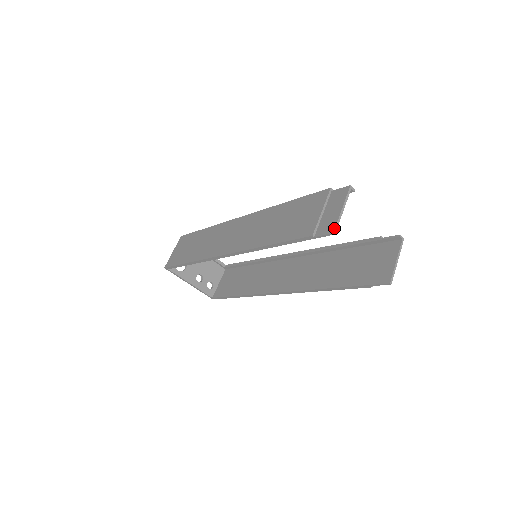
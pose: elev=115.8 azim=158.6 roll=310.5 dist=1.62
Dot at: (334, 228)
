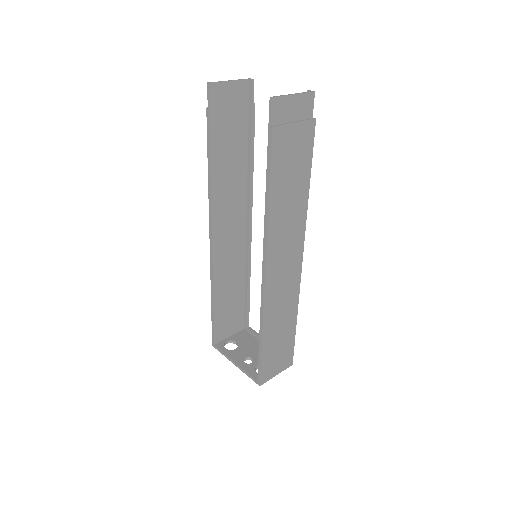
Dot at: (211, 83)
